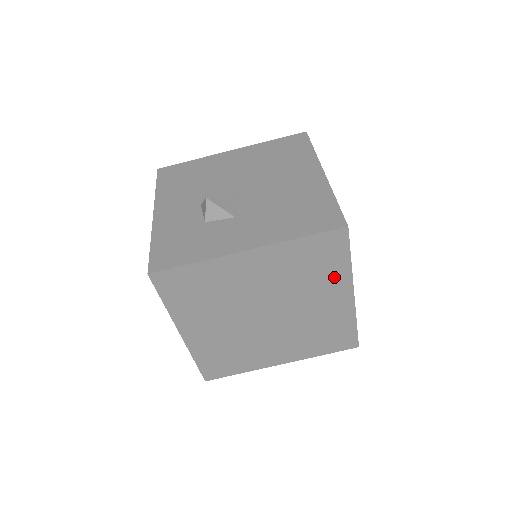
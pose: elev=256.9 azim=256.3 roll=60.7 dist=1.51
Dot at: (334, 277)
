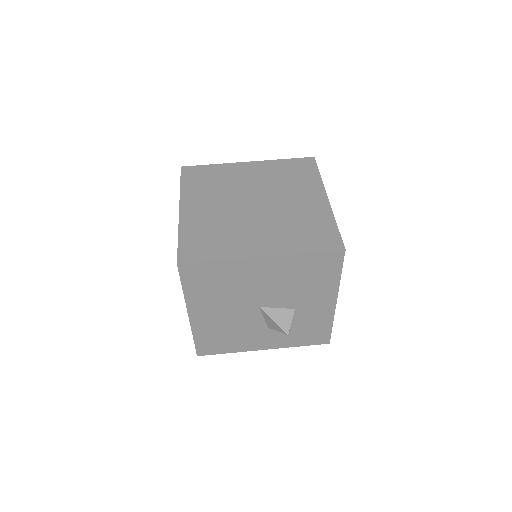
Dot at: (309, 184)
